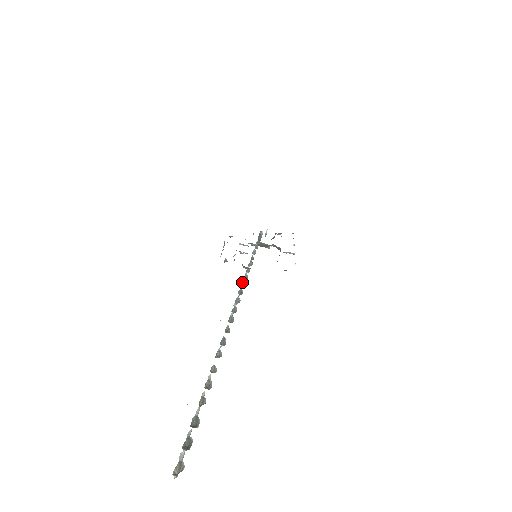
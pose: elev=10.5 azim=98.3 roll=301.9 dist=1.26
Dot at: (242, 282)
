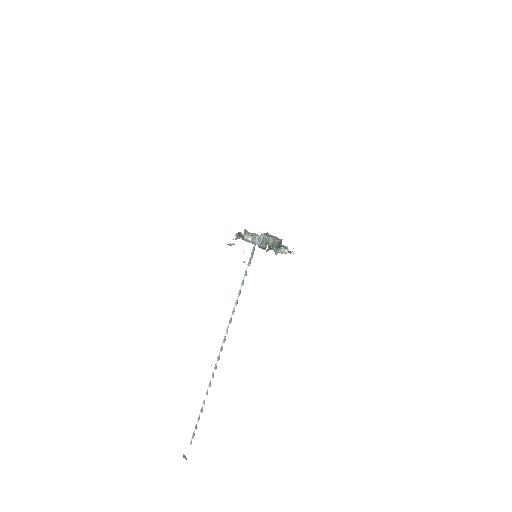
Dot at: (227, 328)
